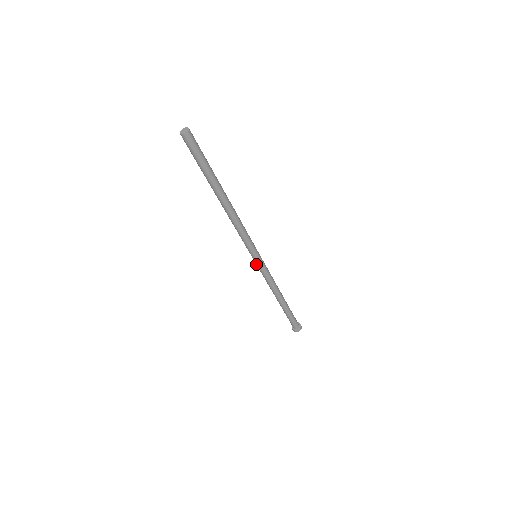
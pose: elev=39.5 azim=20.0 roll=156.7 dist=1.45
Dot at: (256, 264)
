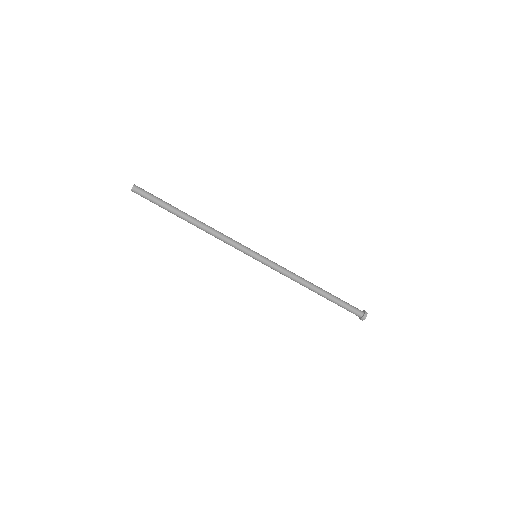
Dot at: (262, 263)
